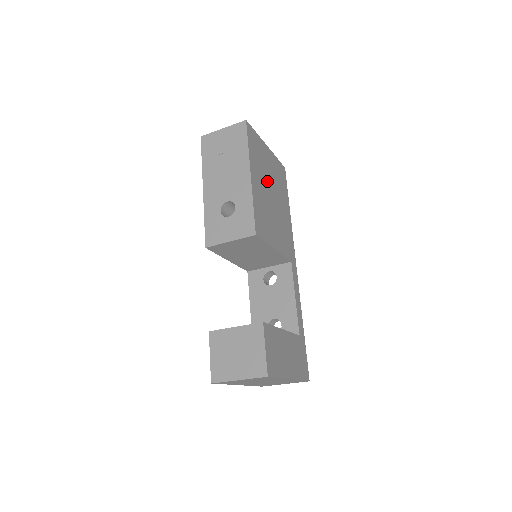
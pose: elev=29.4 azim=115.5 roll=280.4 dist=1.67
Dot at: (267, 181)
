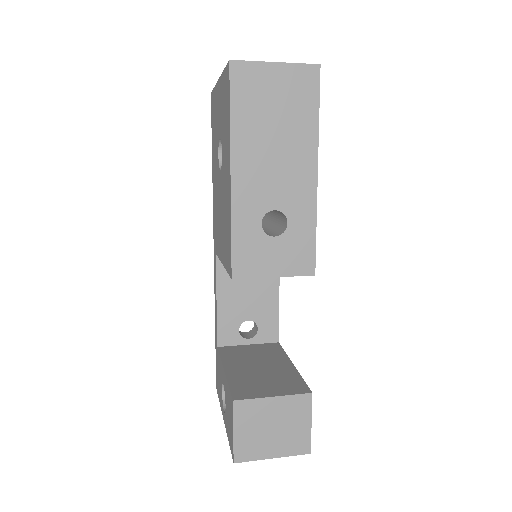
Dot at: occluded
